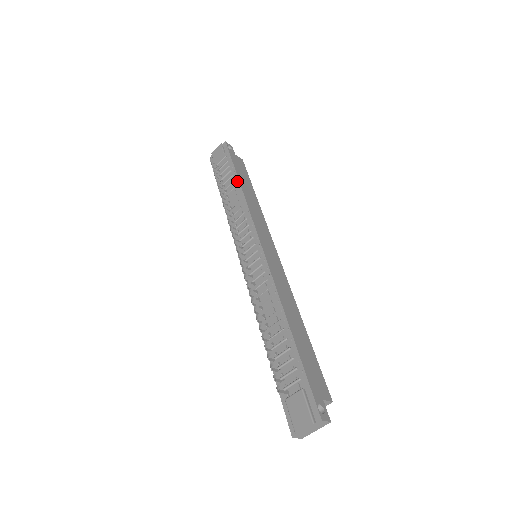
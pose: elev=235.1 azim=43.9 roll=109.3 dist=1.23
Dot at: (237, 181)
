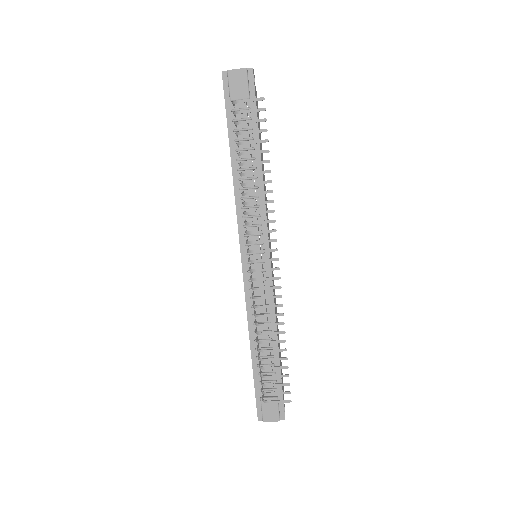
Dot at: occluded
